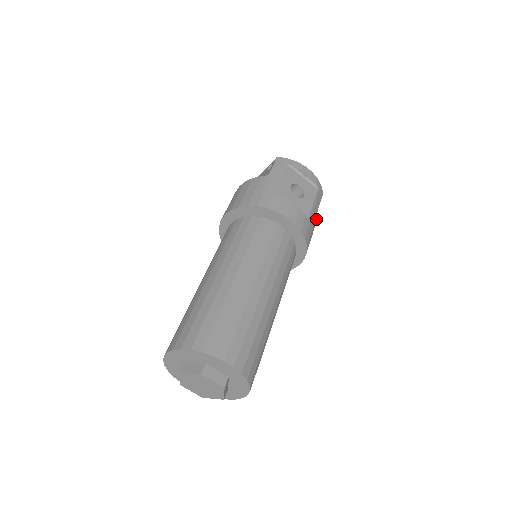
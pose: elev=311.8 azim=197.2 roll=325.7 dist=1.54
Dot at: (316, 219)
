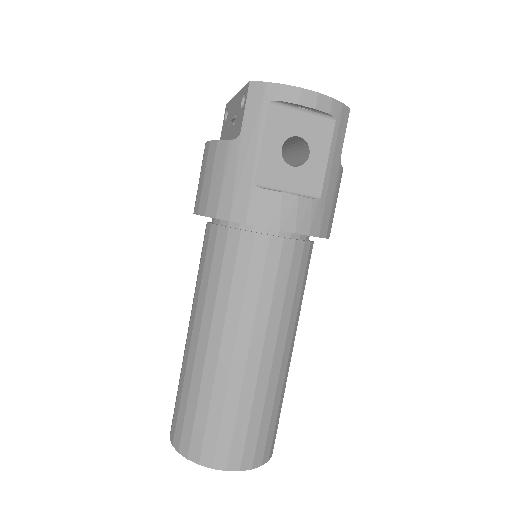
Dot at: (340, 169)
